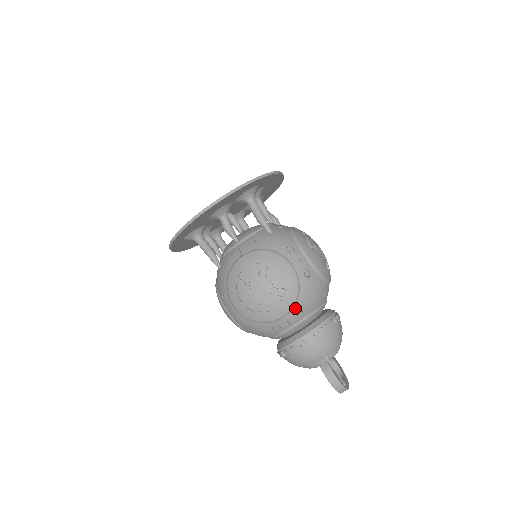
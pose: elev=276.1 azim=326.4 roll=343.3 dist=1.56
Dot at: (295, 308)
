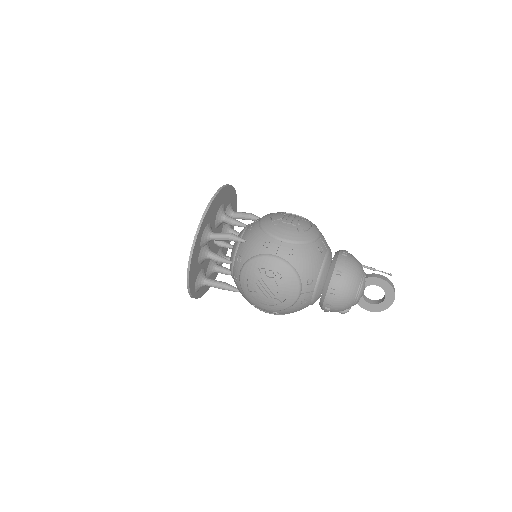
Dot at: (320, 233)
